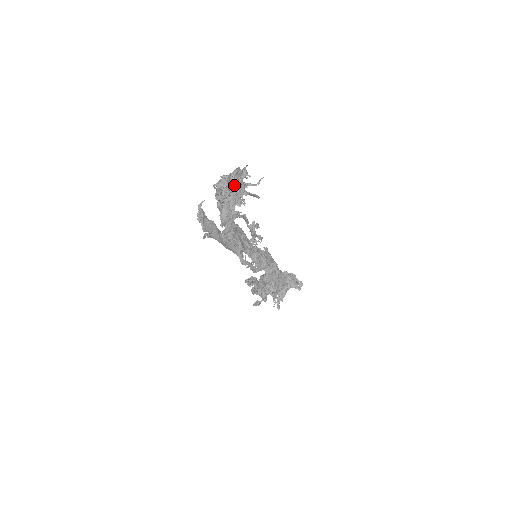
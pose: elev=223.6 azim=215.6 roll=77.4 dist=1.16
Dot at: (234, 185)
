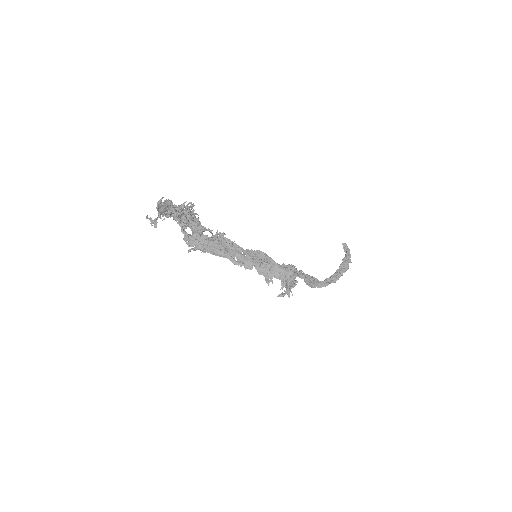
Dot at: occluded
